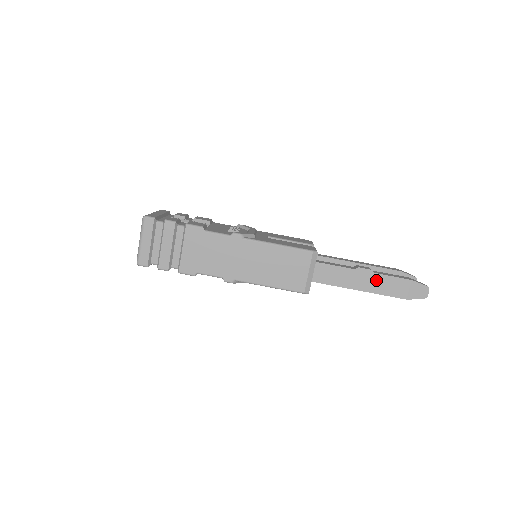
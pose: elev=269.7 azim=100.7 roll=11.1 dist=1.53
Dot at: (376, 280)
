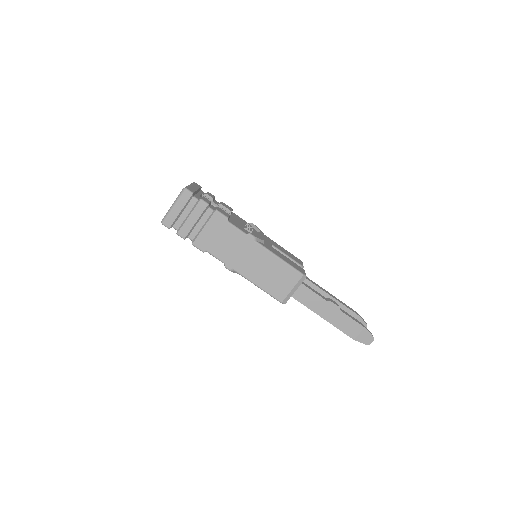
Dot at: (339, 316)
